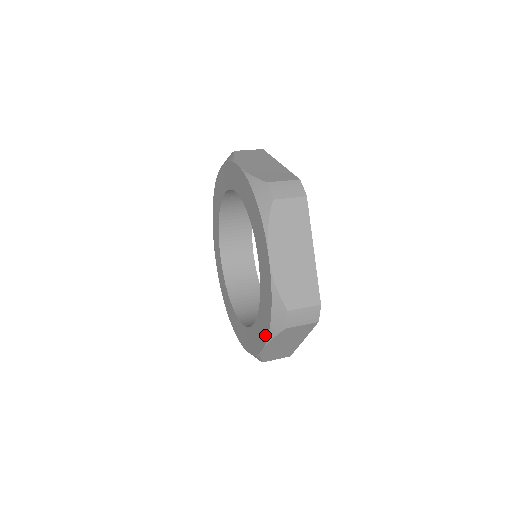
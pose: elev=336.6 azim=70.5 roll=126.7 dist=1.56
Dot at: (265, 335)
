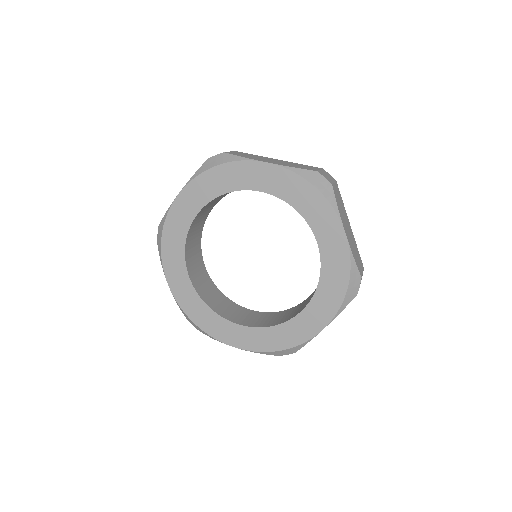
Dot at: (331, 313)
